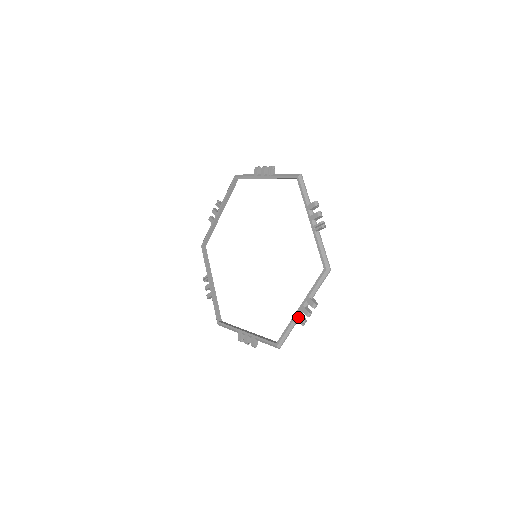
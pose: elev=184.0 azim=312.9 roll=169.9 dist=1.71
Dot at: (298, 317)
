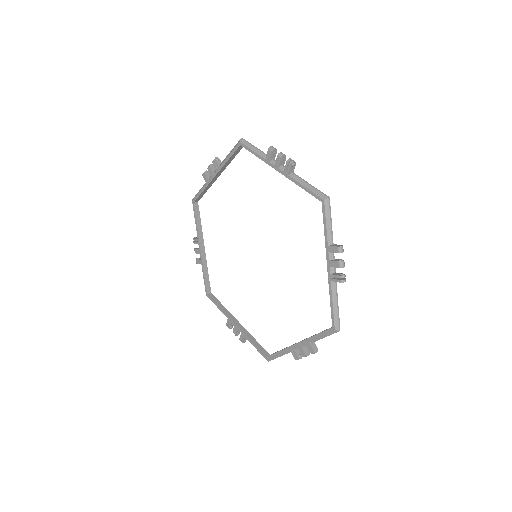
Dot at: (333, 277)
